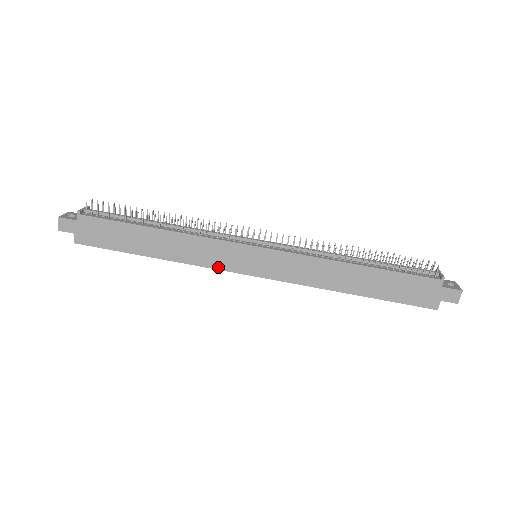
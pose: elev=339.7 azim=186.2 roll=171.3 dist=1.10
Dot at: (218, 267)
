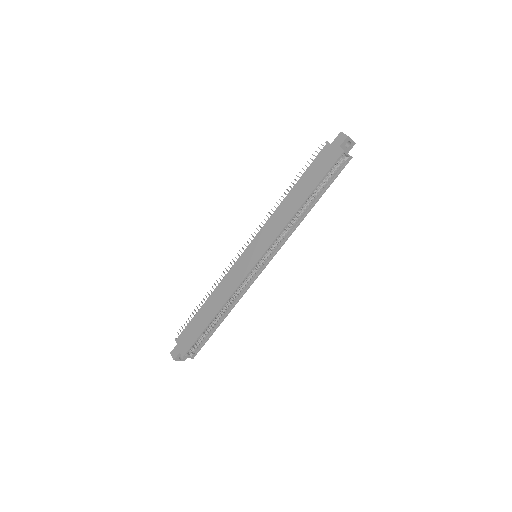
Dot at: (241, 280)
